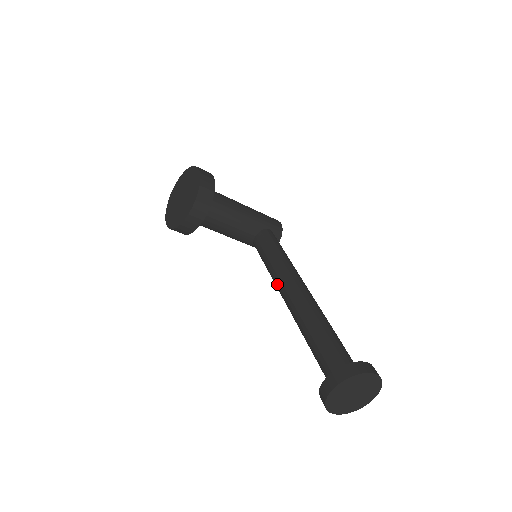
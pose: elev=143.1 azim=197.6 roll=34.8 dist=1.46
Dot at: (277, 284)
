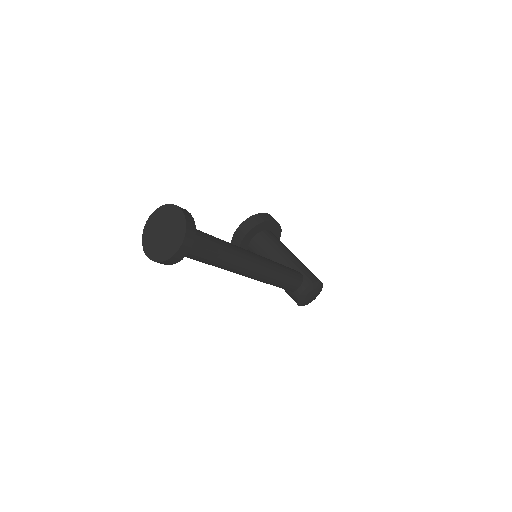
Dot at: occluded
